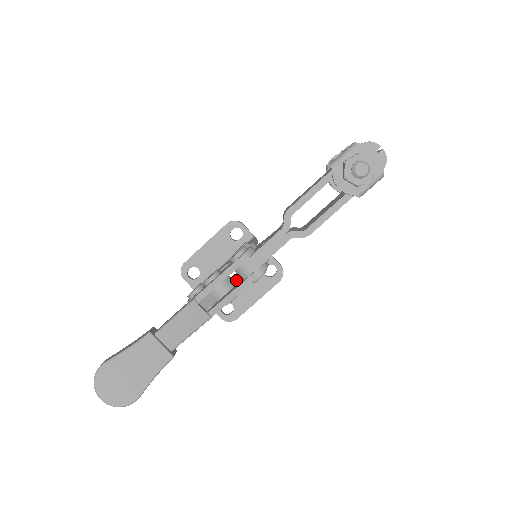
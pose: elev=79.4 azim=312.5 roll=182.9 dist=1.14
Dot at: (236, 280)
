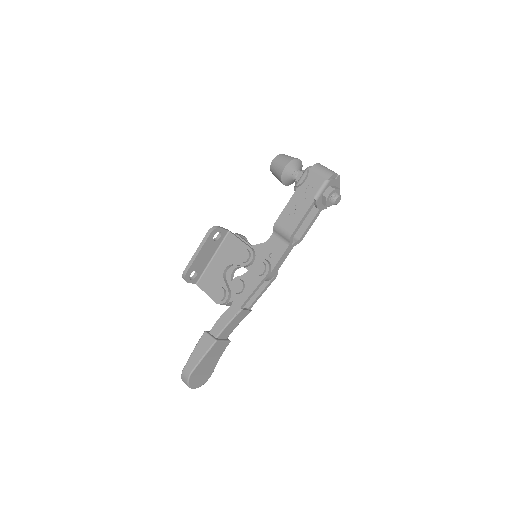
Dot at: (234, 269)
